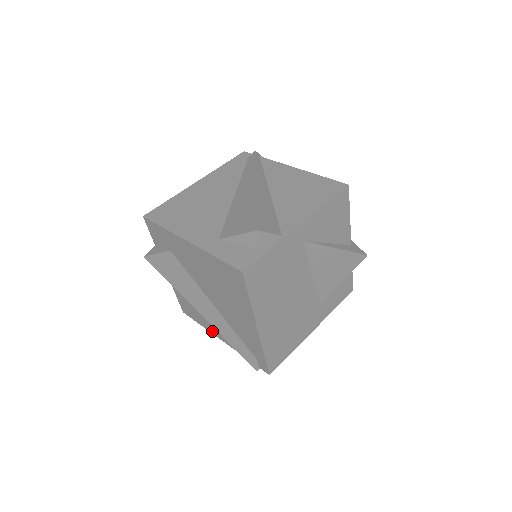
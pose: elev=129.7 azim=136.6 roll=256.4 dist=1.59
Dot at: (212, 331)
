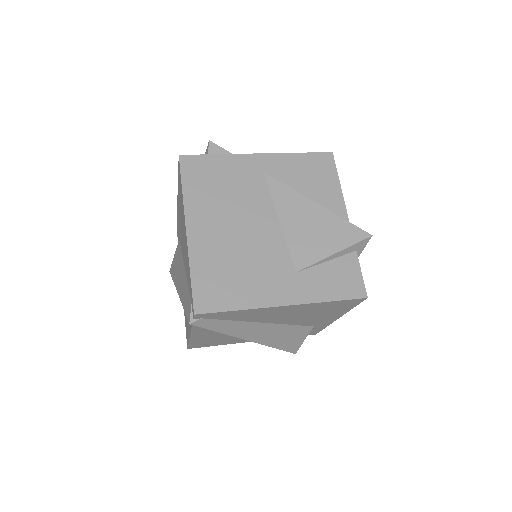
Dot at: occluded
